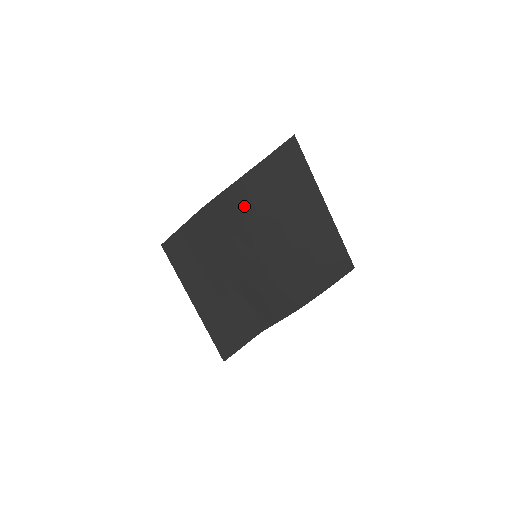
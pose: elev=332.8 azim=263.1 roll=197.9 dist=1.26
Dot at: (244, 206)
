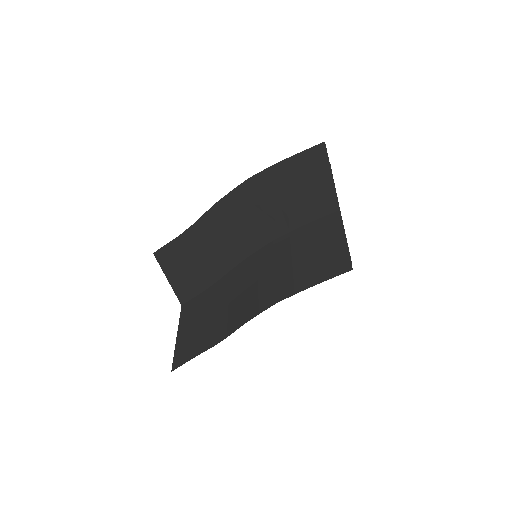
Dot at: occluded
